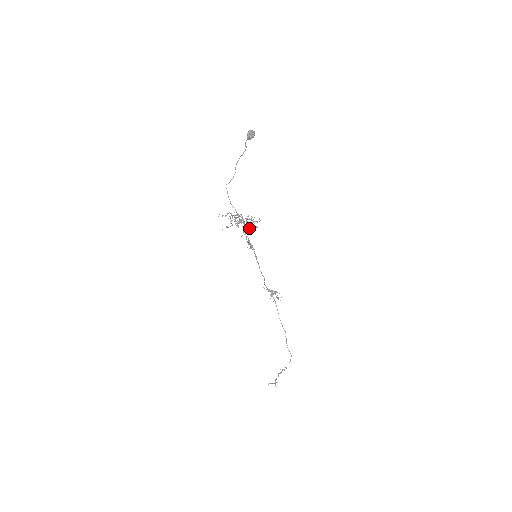
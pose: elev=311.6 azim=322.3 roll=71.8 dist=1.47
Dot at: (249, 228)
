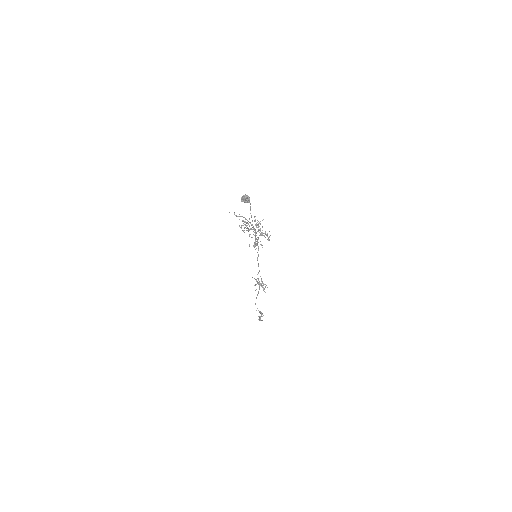
Dot at: occluded
